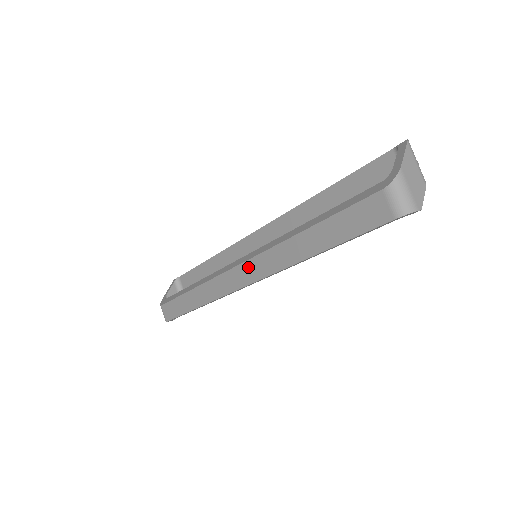
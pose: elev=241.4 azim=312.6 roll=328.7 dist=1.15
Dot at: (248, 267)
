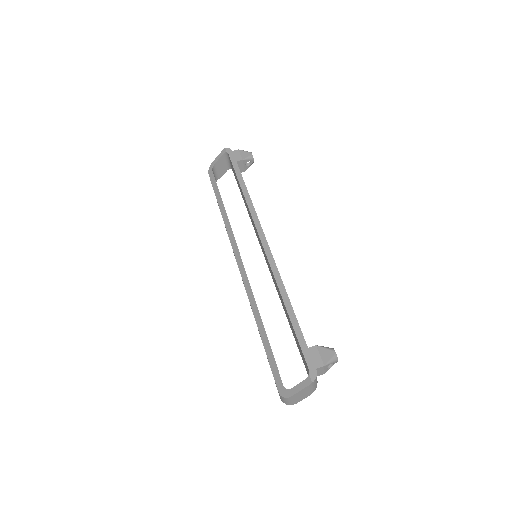
Dot at: occluded
